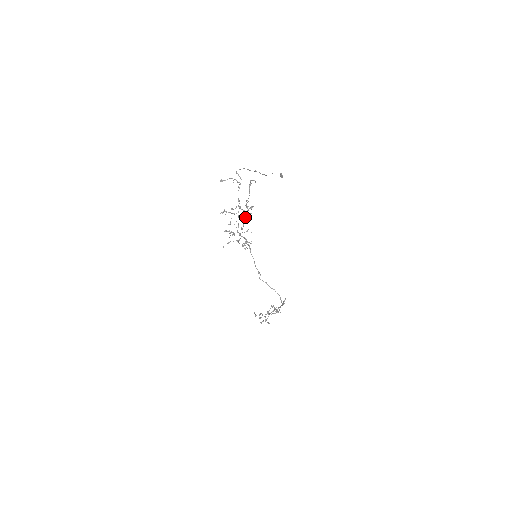
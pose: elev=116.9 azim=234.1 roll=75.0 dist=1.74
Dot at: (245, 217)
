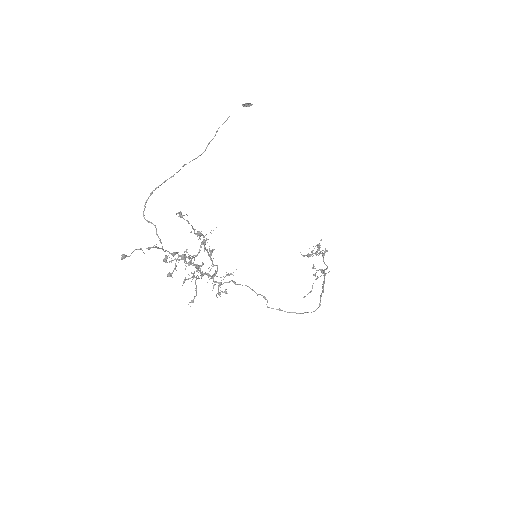
Dot at: occluded
